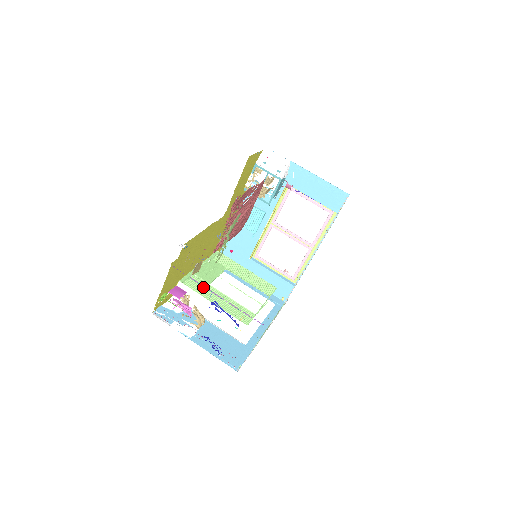
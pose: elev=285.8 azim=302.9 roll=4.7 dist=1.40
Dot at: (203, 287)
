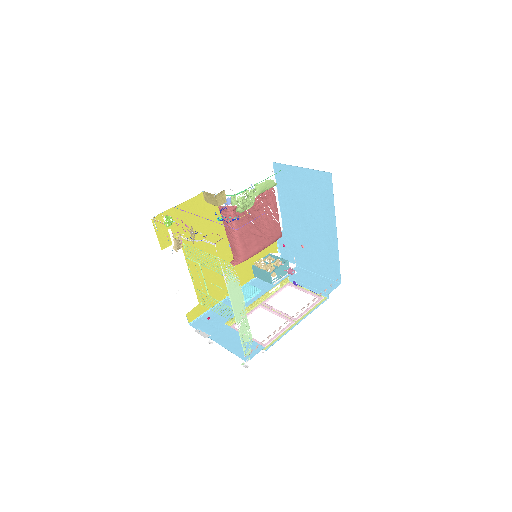
Dot at: (196, 255)
